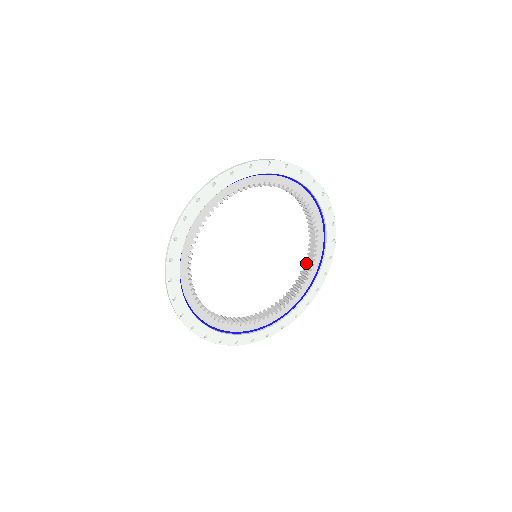
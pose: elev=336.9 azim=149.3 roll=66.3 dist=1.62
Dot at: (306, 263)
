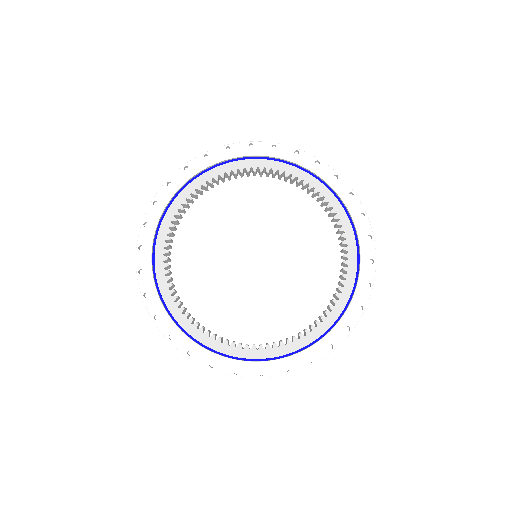
Dot at: occluded
